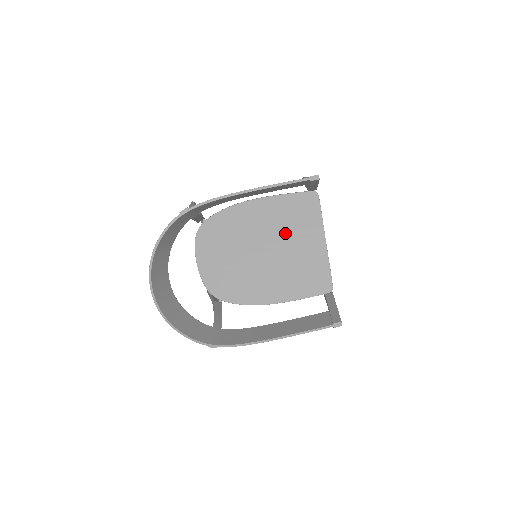
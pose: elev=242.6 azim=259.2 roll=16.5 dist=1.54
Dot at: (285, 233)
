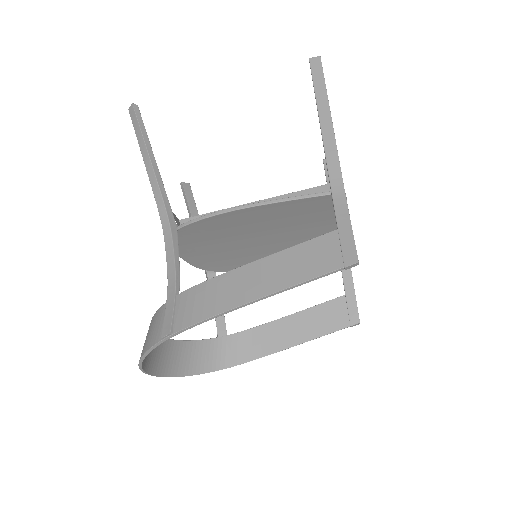
Dot at: (293, 226)
